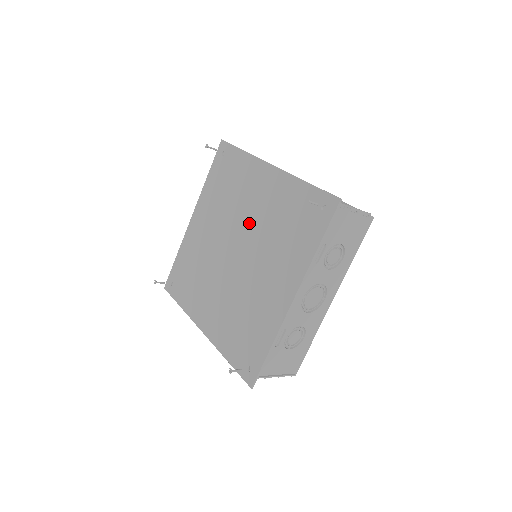
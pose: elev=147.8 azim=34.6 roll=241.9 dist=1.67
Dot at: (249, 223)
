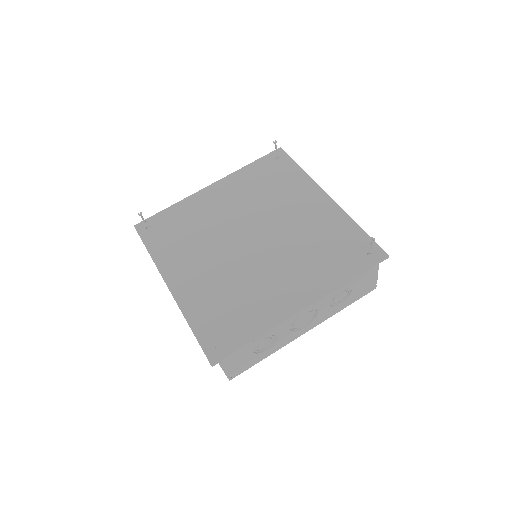
Dot at: (281, 225)
